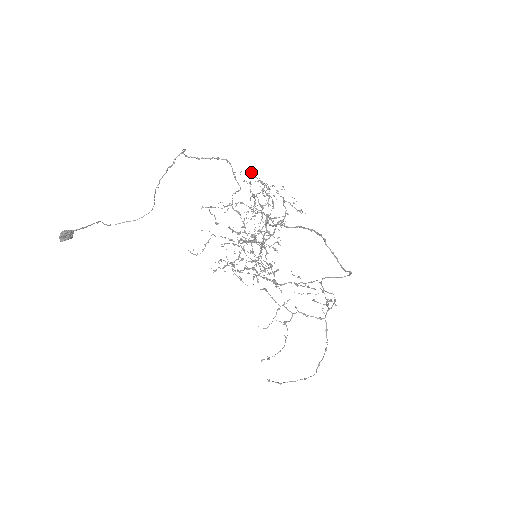
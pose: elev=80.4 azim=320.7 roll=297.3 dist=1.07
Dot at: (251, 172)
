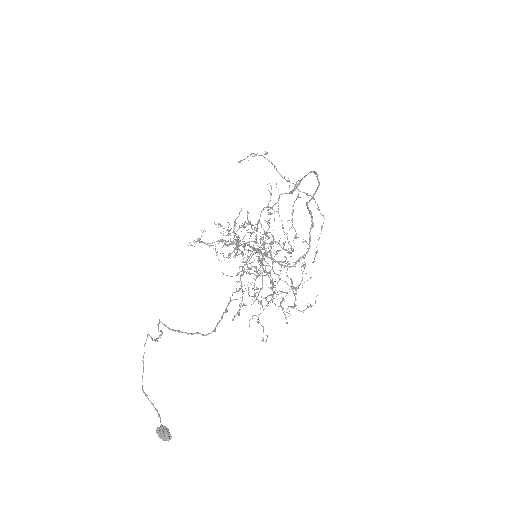
Dot at: occluded
